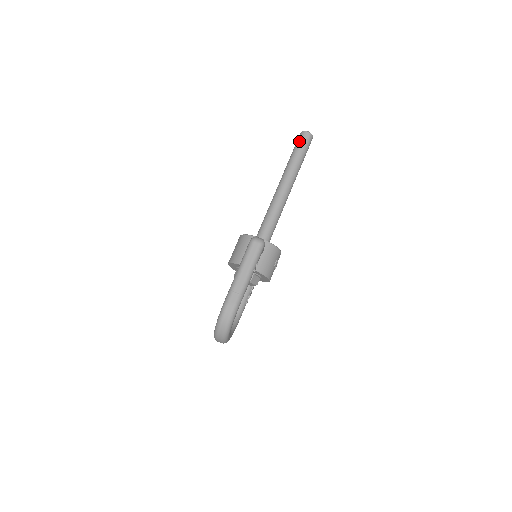
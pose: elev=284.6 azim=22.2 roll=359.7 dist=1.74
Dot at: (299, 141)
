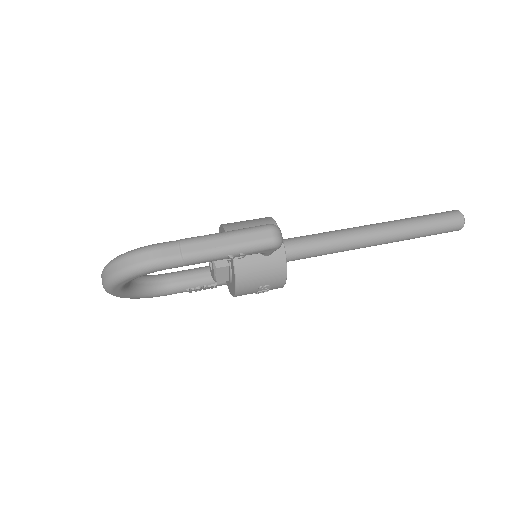
Dot at: (444, 213)
